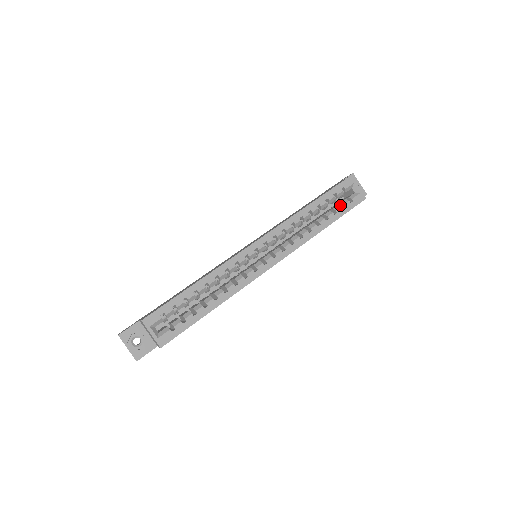
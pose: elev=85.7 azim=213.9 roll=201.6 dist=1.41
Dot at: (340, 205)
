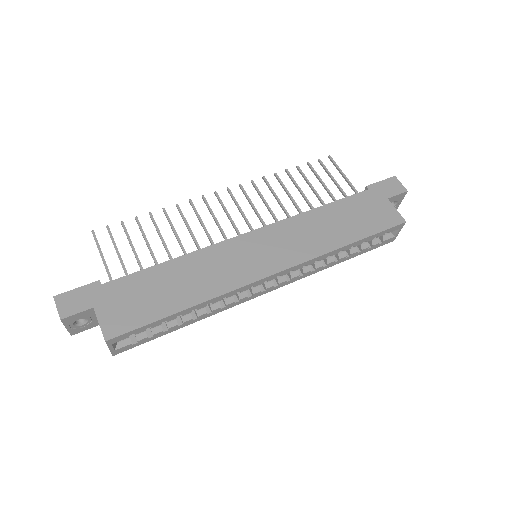
Dot at: occluded
